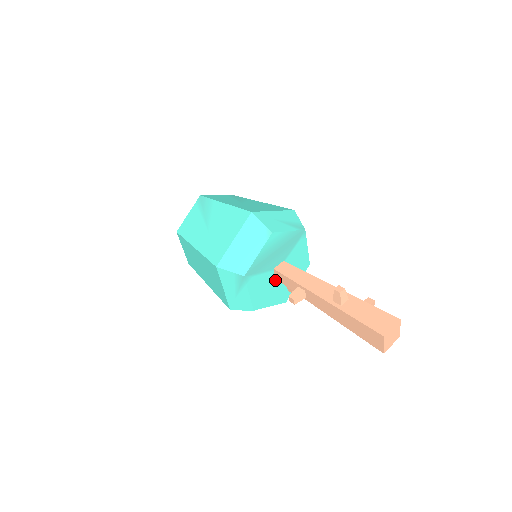
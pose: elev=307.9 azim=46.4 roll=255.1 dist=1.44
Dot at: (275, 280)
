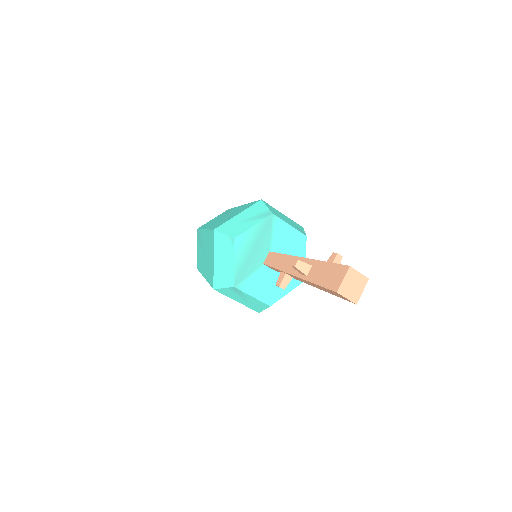
Dot at: (274, 271)
